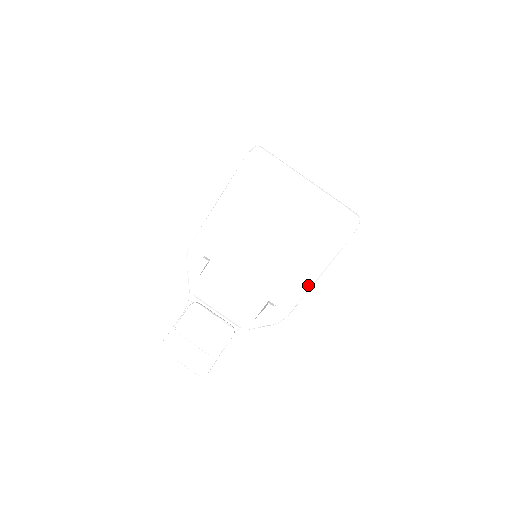
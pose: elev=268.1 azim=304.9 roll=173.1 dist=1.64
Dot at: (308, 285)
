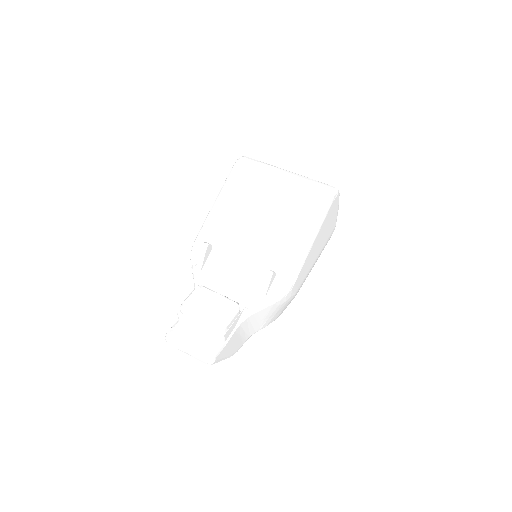
Dot at: (304, 248)
